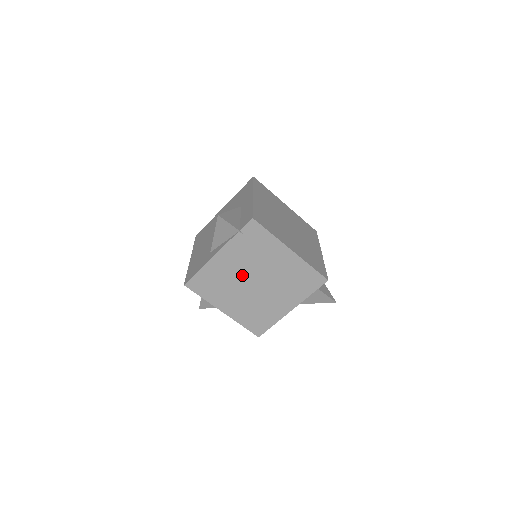
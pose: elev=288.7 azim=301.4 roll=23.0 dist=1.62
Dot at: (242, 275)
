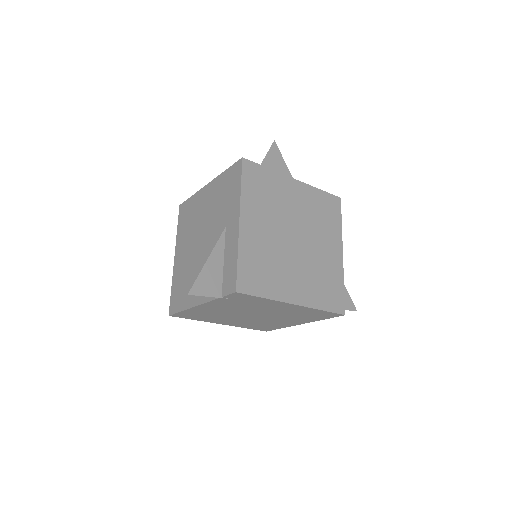
Dot at: (235, 313)
